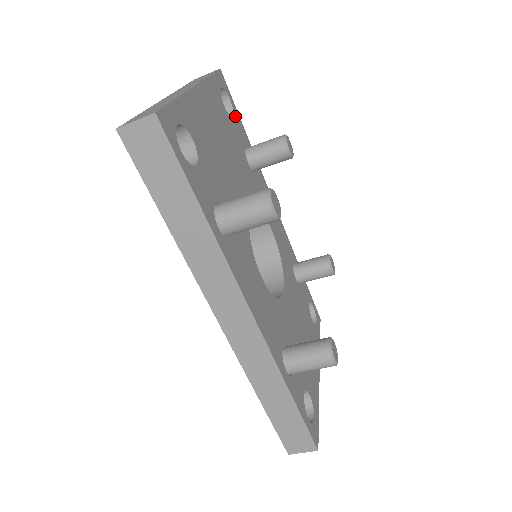
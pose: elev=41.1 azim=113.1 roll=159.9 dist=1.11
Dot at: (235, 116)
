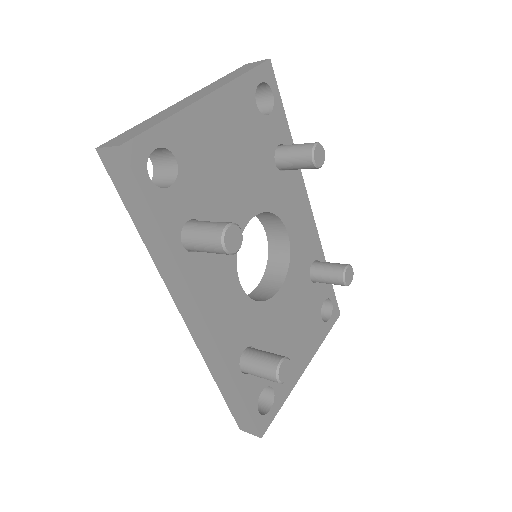
Dot at: (275, 111)
